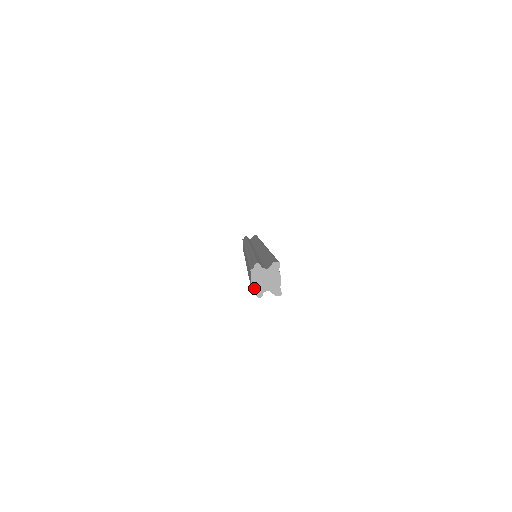
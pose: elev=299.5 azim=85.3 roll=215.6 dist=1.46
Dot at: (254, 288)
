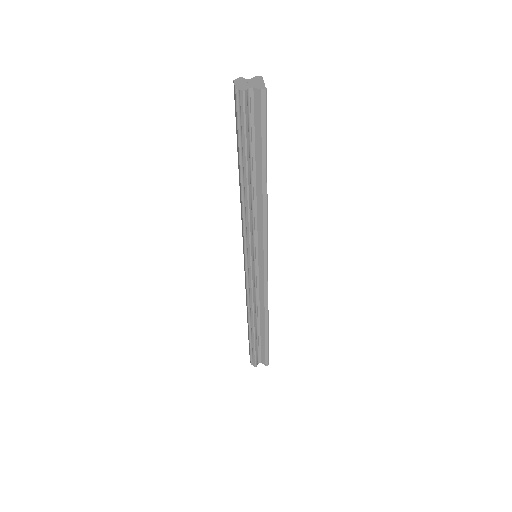
Dot at: (237, 87)
